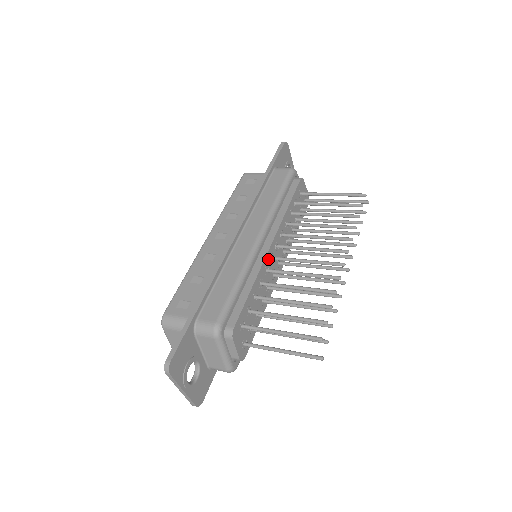
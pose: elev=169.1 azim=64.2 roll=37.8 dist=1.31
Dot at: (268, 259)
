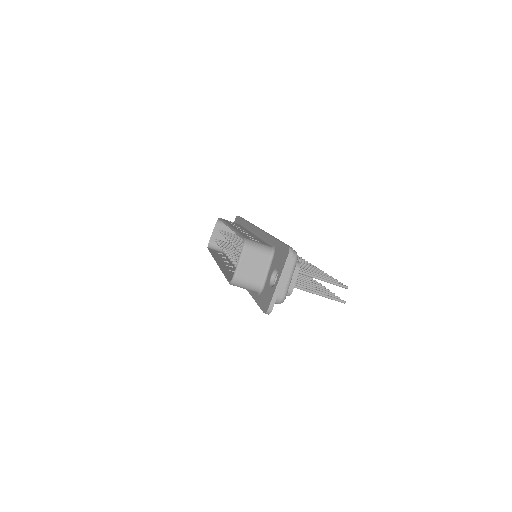
Dot at: occluded
